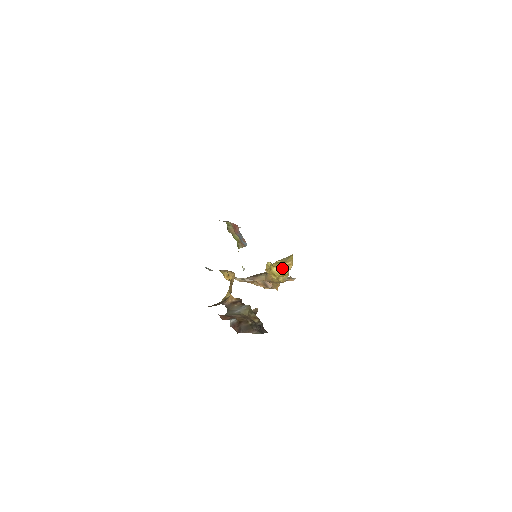
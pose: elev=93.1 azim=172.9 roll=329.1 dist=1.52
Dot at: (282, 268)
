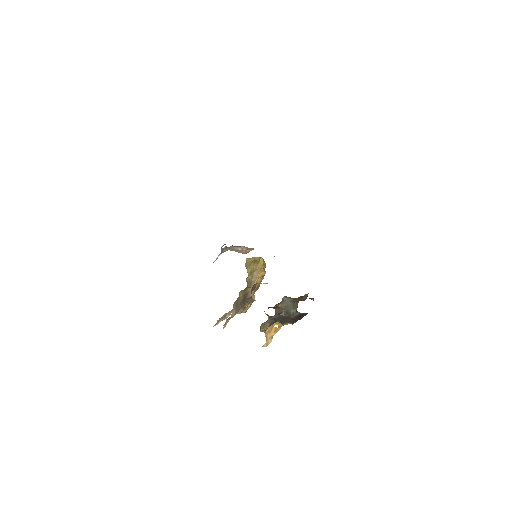
Dot at: occluded
